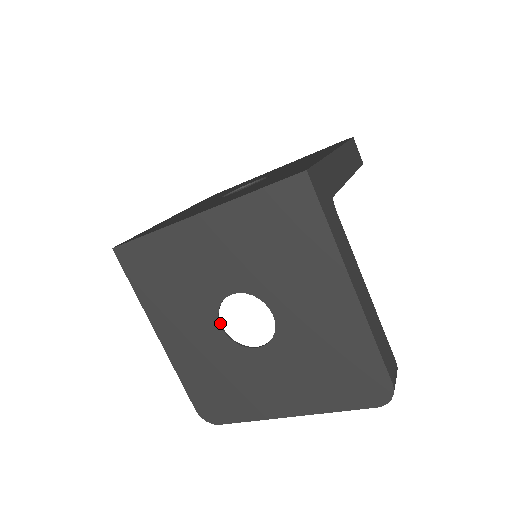
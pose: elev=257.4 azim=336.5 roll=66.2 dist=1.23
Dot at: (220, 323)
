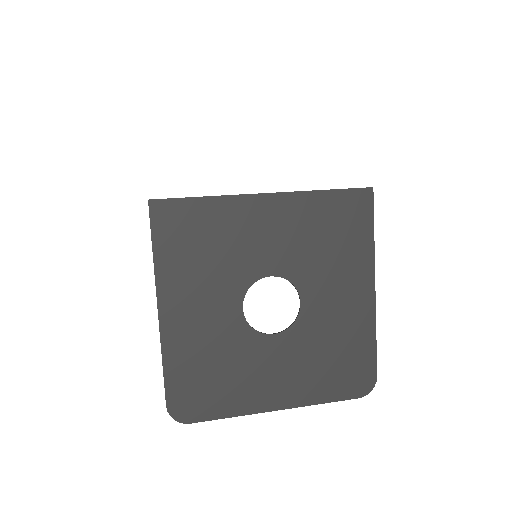
Dot at: occluded
